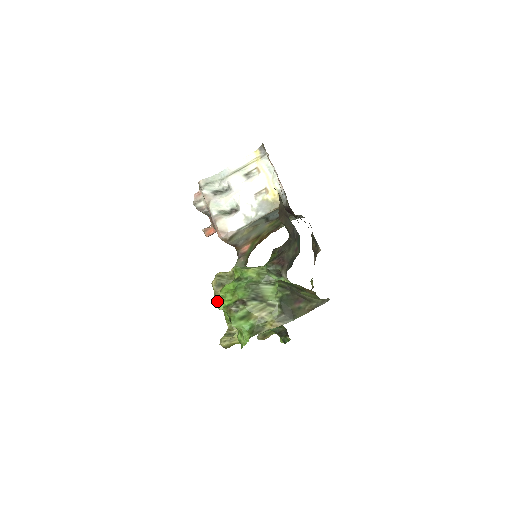
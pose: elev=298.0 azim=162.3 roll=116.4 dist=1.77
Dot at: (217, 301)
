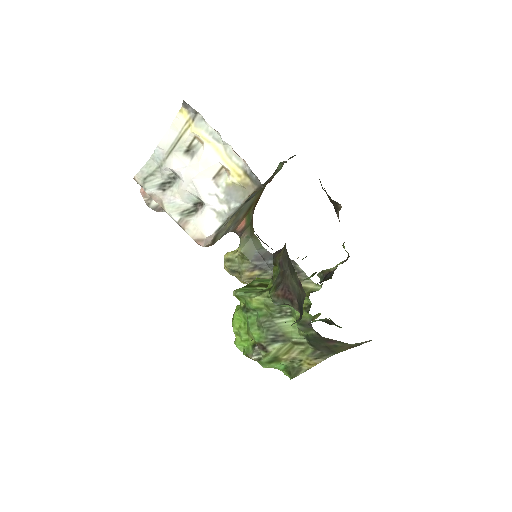
Dot at: (241, 282)
